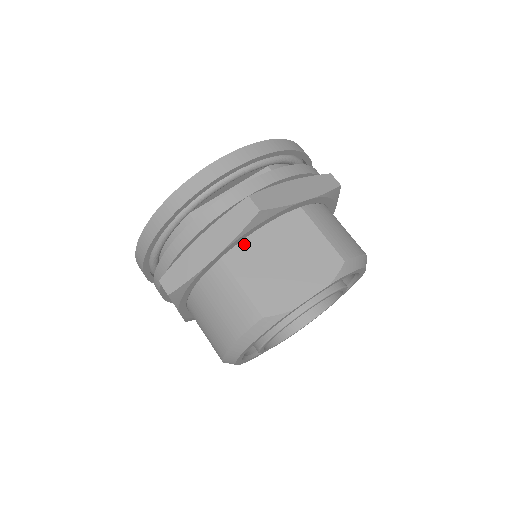
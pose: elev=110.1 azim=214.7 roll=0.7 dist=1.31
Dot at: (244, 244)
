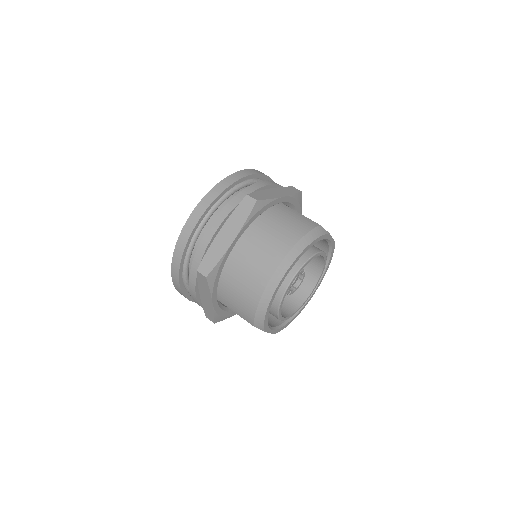
Dot at: occluded
